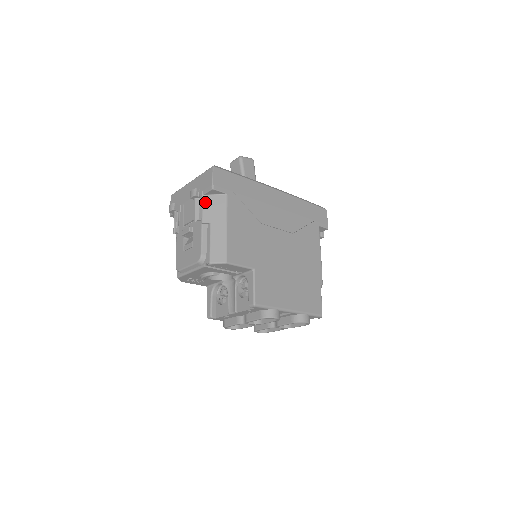
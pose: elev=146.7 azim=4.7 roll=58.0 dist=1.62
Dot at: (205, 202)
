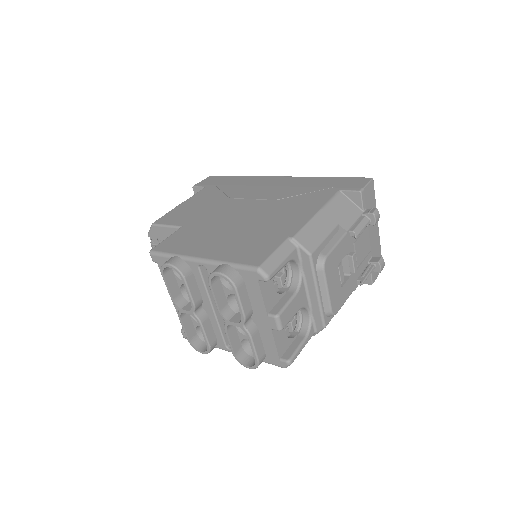
Dot at: occluded
